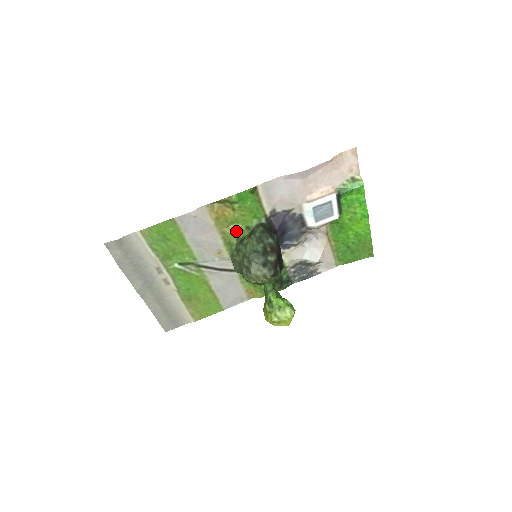
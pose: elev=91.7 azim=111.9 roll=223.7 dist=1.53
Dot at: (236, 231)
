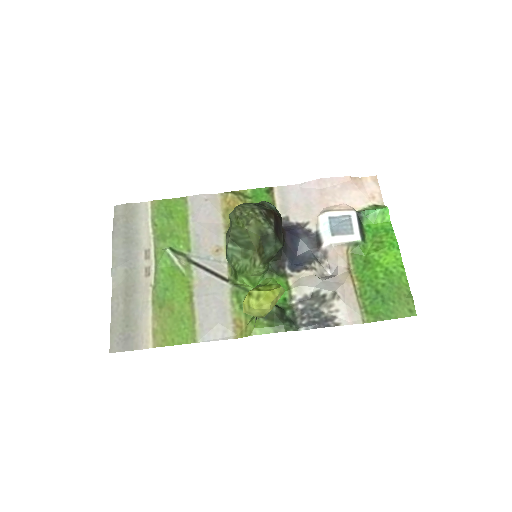
Dot at: occluded
